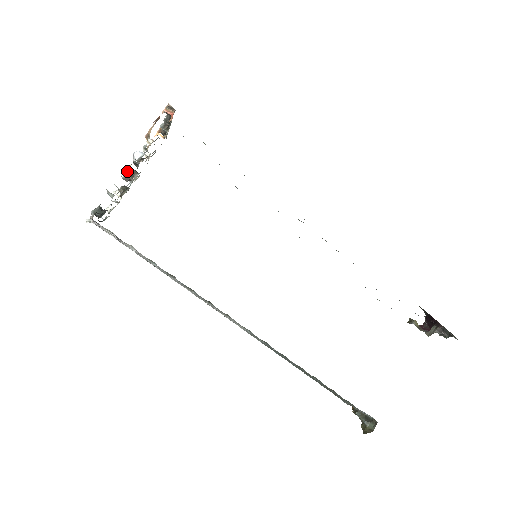
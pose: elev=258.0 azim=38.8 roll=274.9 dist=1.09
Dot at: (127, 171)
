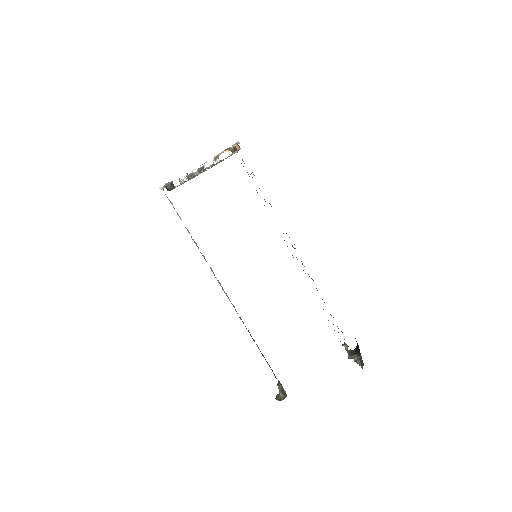
Dot at: occluded
